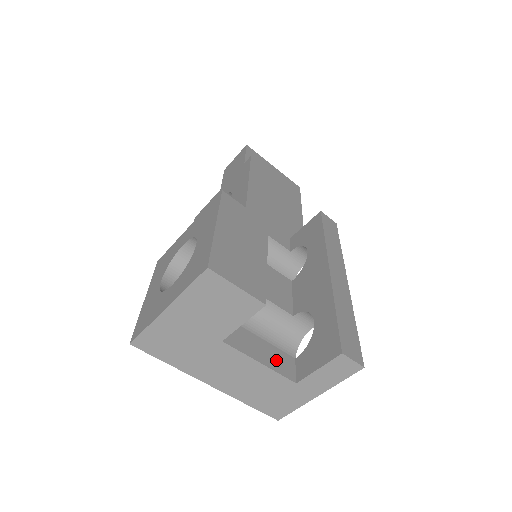
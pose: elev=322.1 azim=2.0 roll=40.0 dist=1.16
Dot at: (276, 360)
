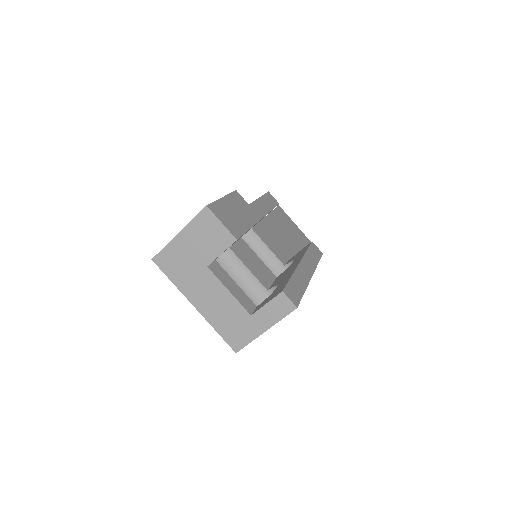
Dot at: (242, 297)
